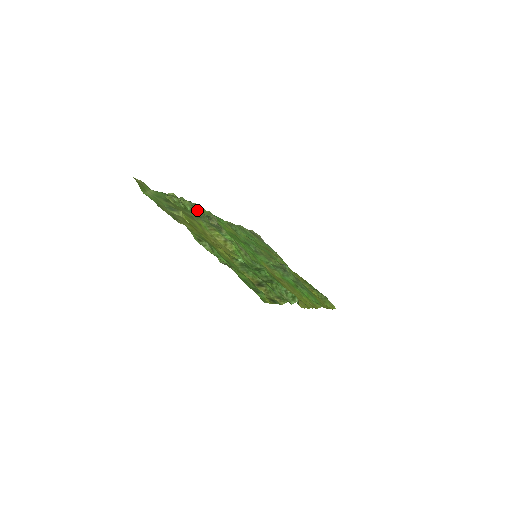
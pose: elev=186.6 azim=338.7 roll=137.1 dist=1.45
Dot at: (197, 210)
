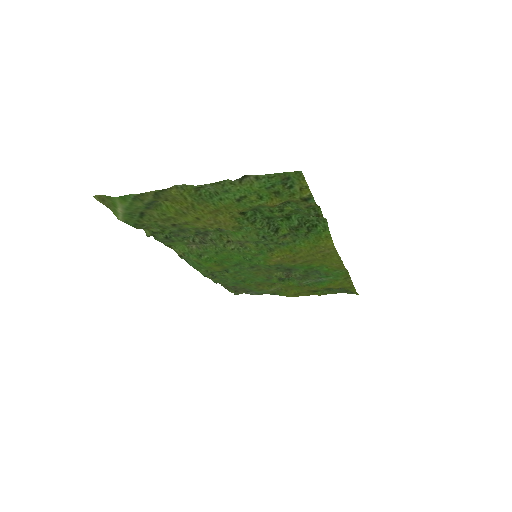
Dot at: (174, 237)
